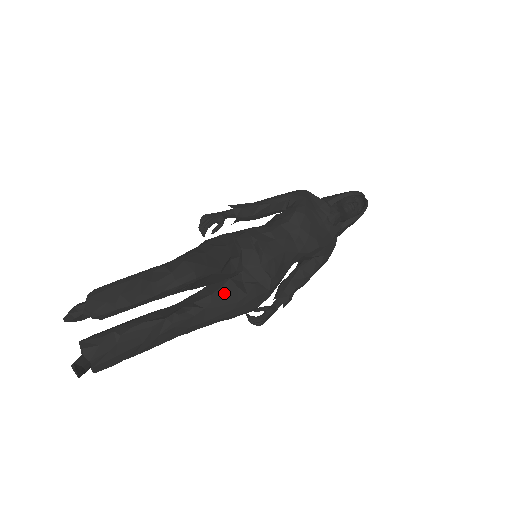
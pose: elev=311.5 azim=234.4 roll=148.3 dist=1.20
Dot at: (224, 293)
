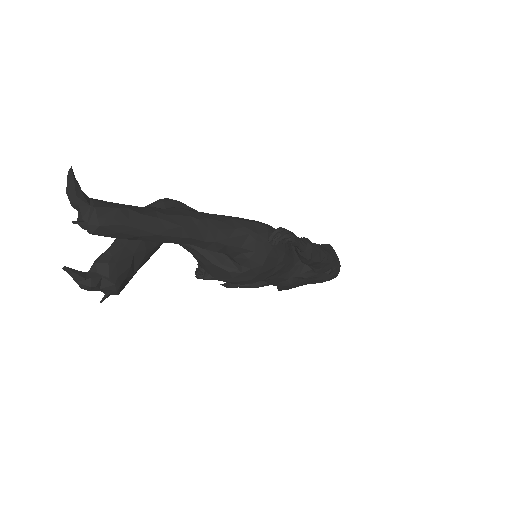
Dot at: occluded
